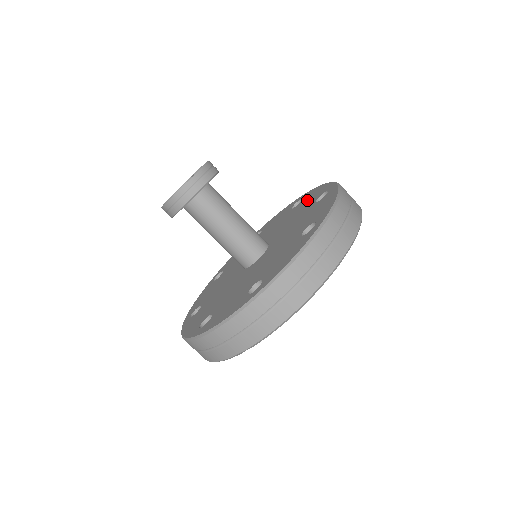
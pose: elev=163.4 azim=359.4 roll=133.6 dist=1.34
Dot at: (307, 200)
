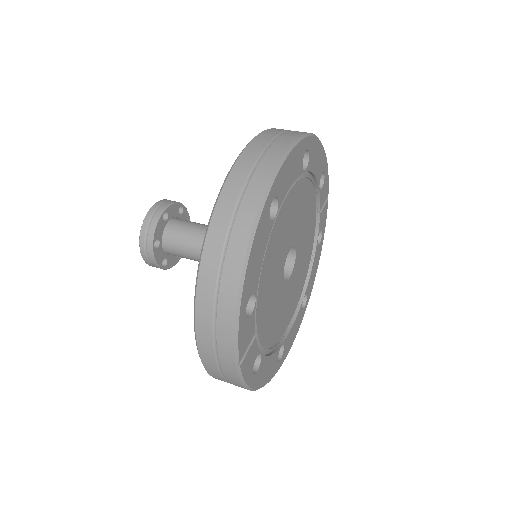
Dot at: occluded
